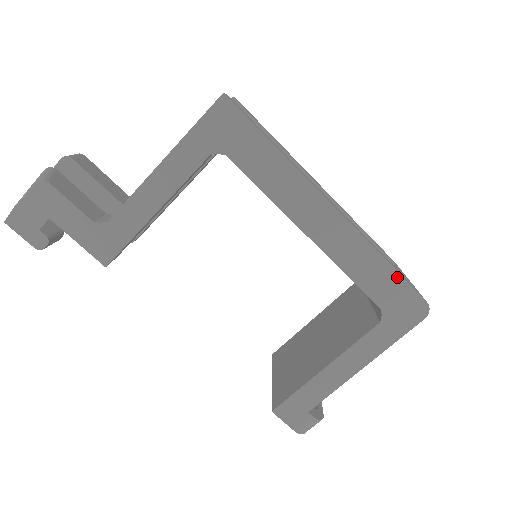
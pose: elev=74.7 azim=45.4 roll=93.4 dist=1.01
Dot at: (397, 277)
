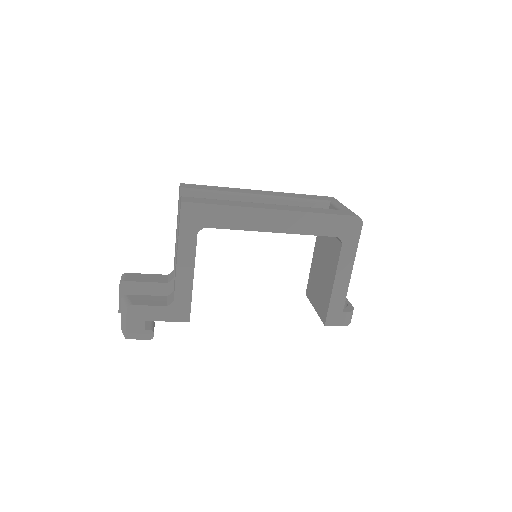
Dot at: (333, 217)
